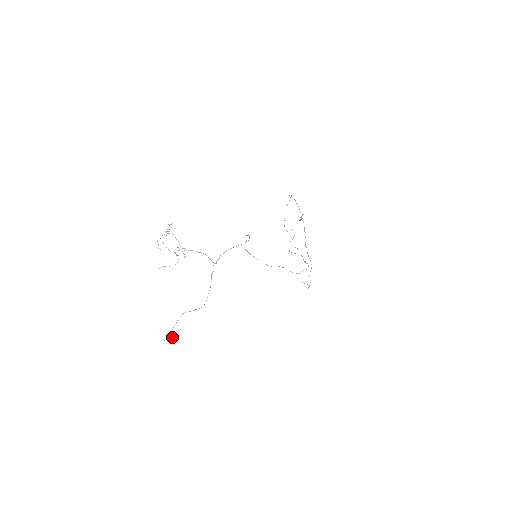
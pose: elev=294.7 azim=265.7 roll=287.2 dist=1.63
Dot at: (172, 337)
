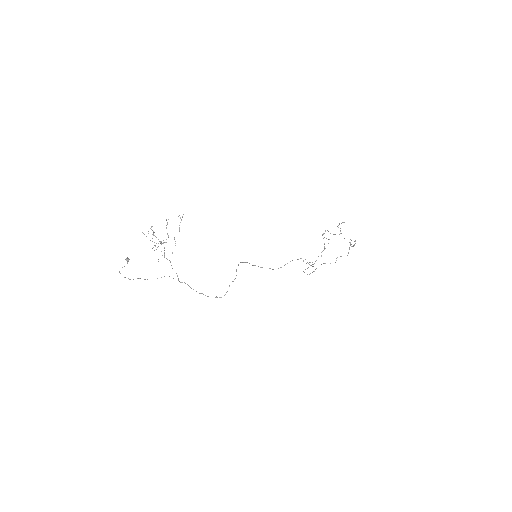
Dot at: (126, 259)
